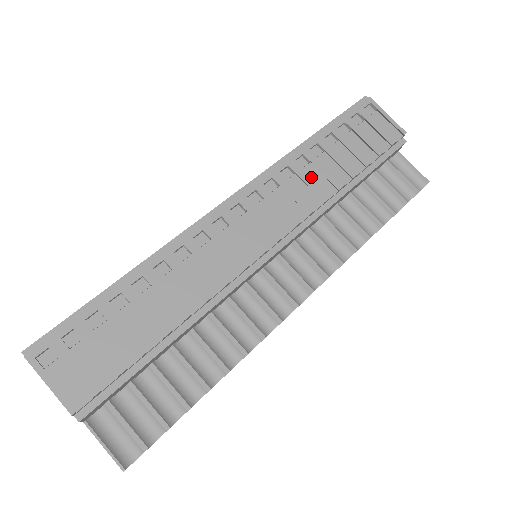
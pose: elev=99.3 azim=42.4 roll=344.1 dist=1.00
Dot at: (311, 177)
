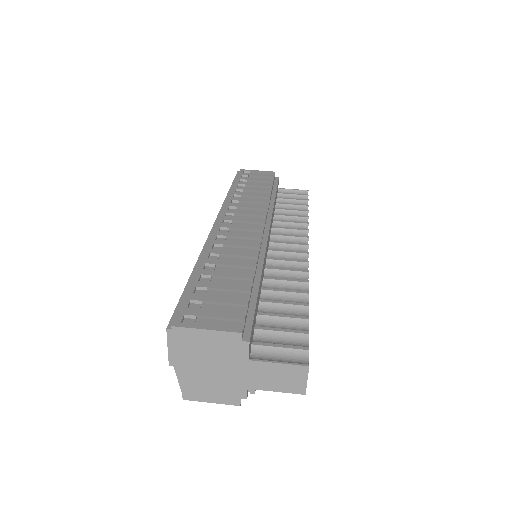
Dot at: (249, 199)
